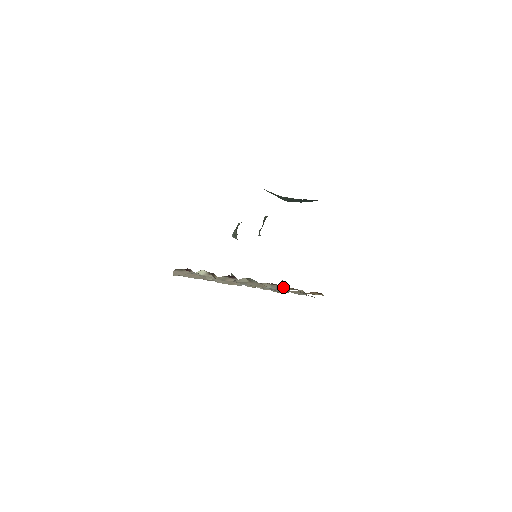
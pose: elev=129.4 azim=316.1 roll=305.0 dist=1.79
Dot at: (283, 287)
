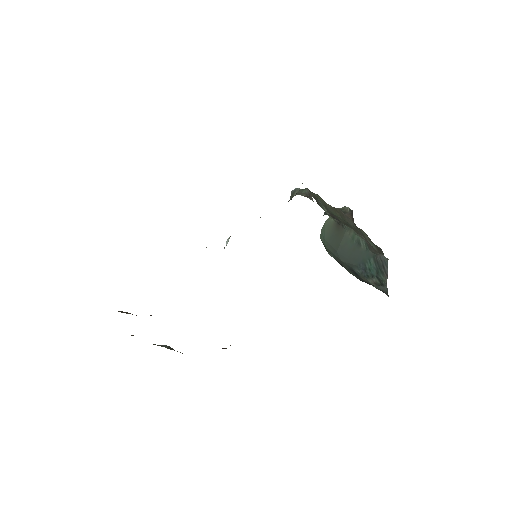
Dot at: occluded
